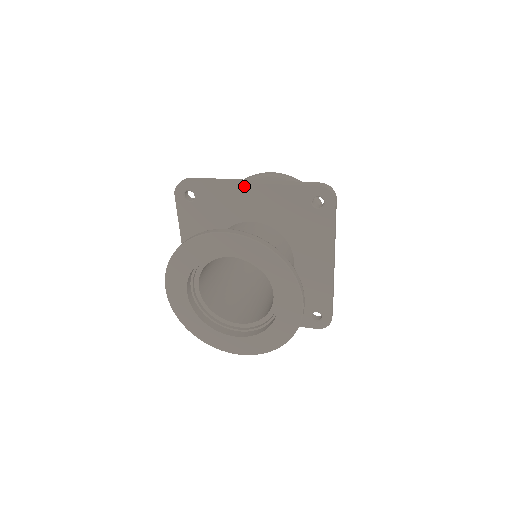
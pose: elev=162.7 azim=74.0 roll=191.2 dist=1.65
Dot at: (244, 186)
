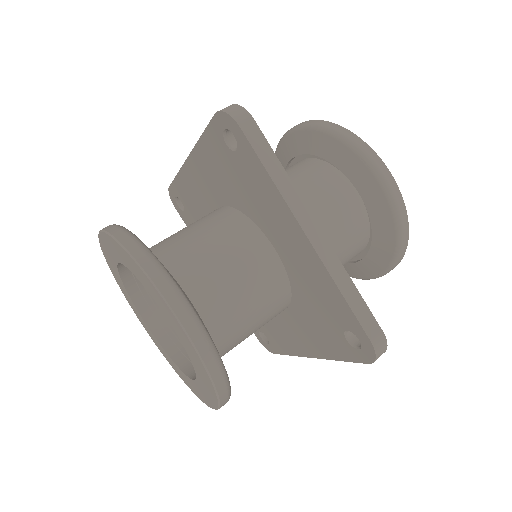
Dot at: (188, 165)
